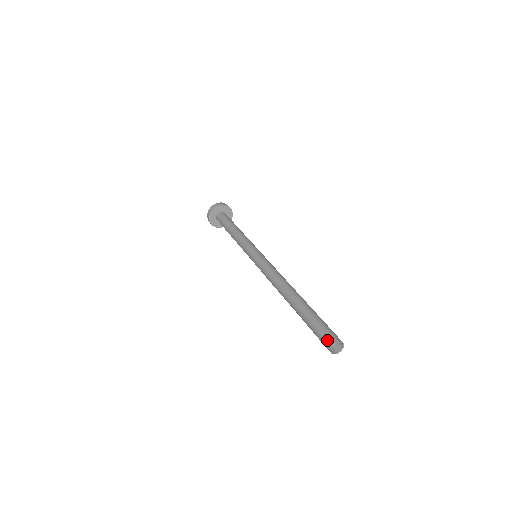
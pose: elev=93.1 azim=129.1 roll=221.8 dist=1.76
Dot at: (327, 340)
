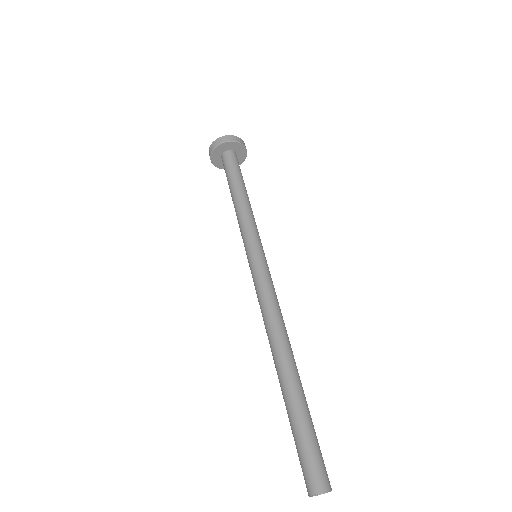
Dot at: (310, 479)
